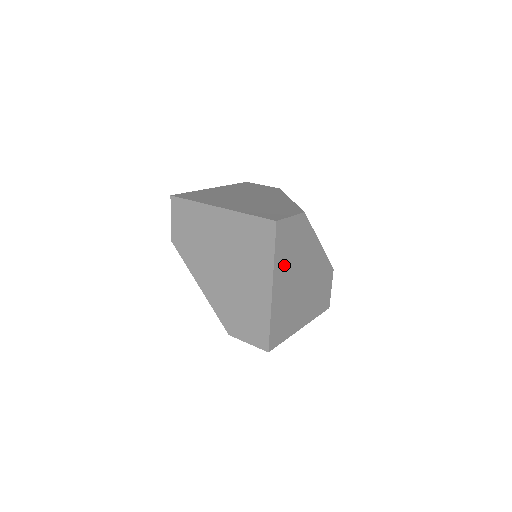
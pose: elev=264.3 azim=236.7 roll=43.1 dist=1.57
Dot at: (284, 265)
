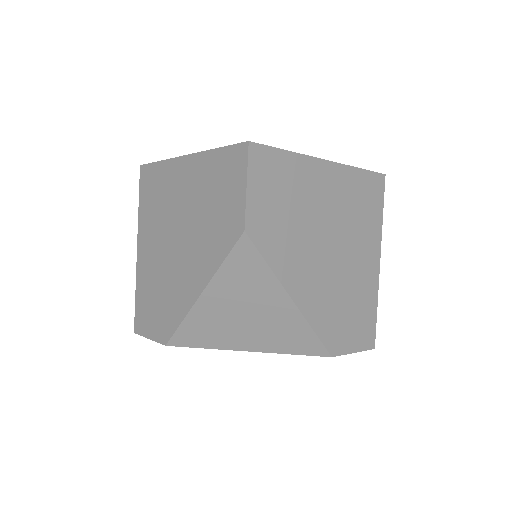
Dot at: occluded
